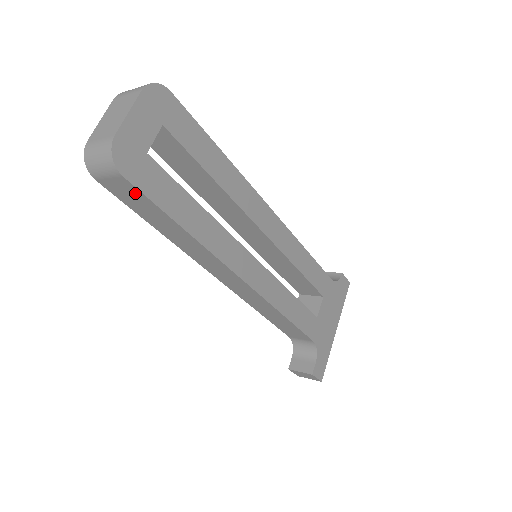
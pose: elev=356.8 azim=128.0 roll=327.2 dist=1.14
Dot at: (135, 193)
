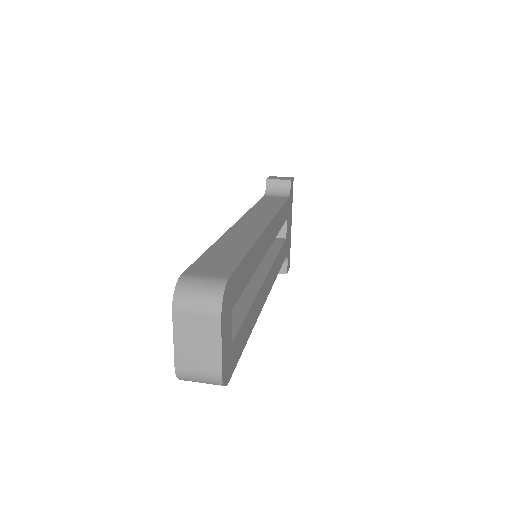
Dot at: occluded
